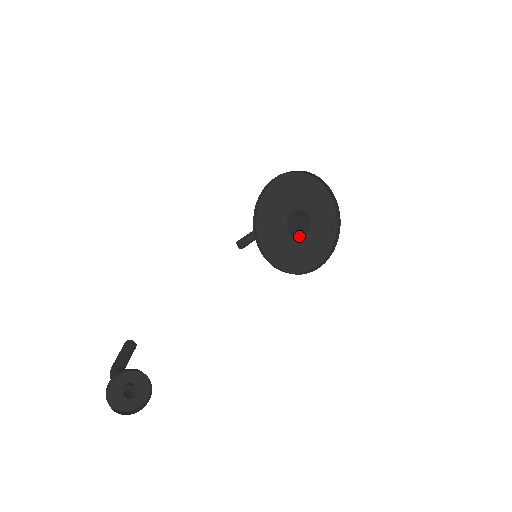
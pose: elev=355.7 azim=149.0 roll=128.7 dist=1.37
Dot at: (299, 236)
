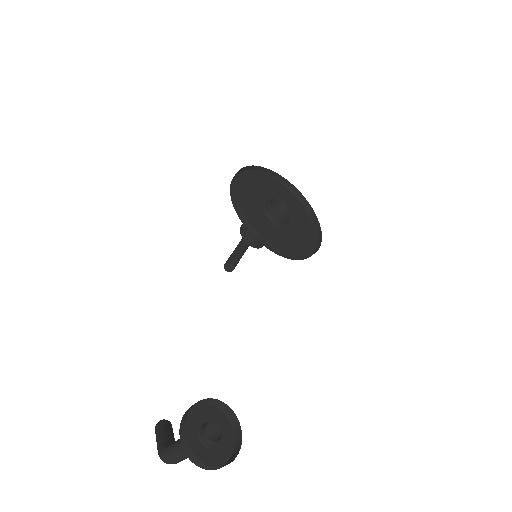
Dot at: (284, 224)
